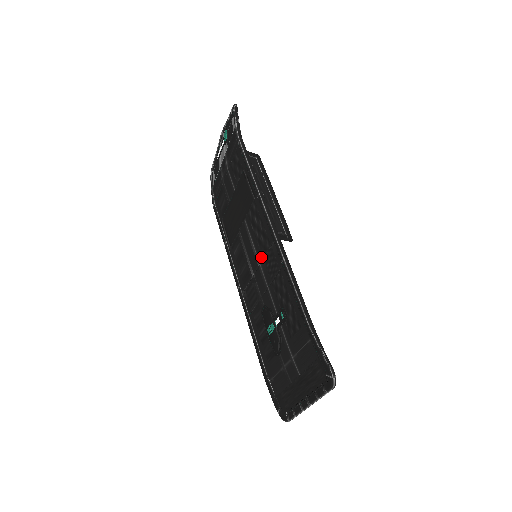
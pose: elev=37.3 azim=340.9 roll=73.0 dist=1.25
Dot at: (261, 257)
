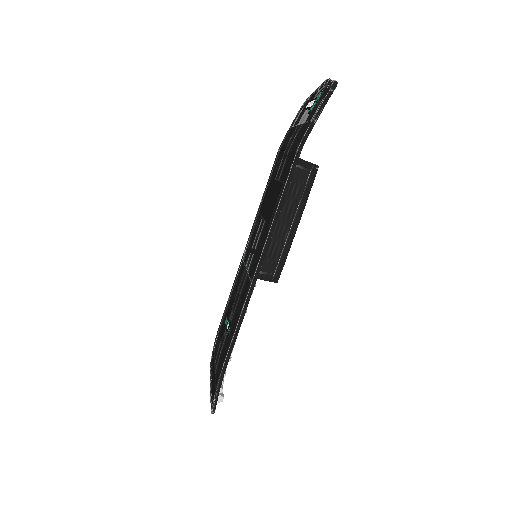
Dot at: (249, 271)
